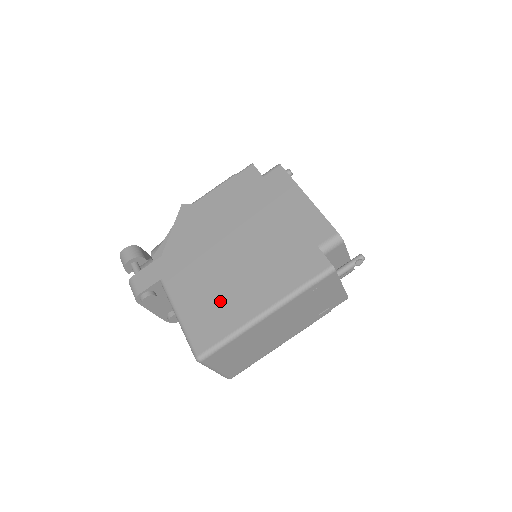
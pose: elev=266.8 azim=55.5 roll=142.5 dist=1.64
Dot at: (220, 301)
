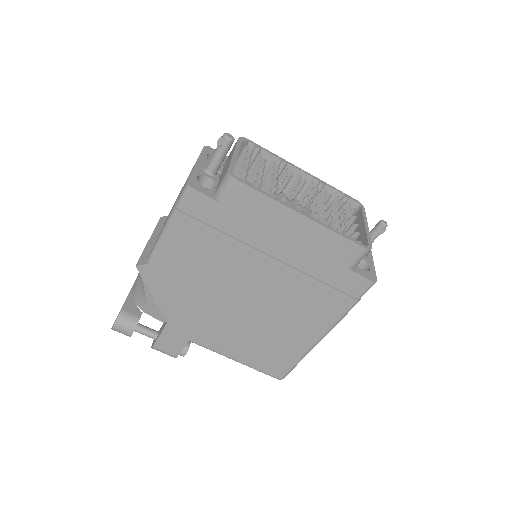
Dot at: (270, 341)
